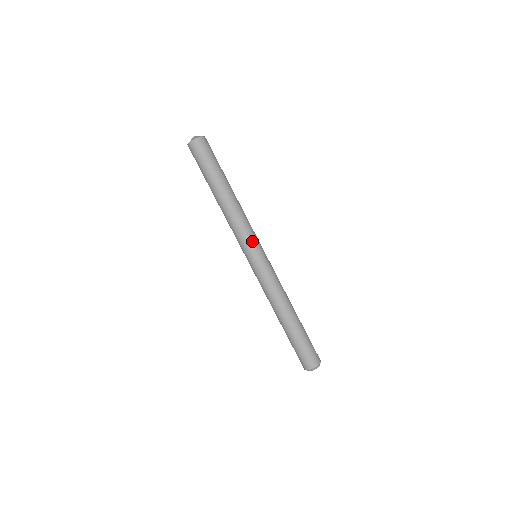
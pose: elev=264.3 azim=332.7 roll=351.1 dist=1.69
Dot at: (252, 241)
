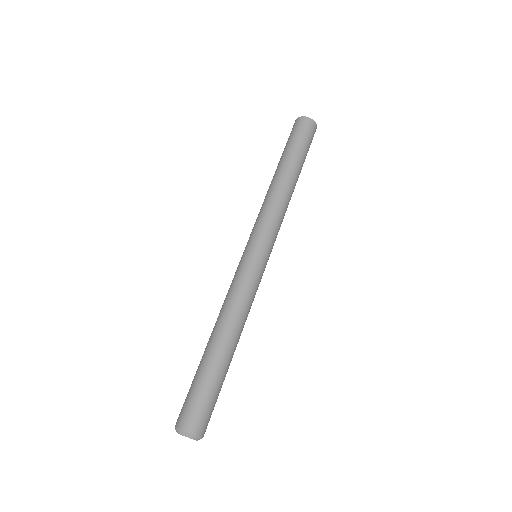
Dot at: (272, 237)
